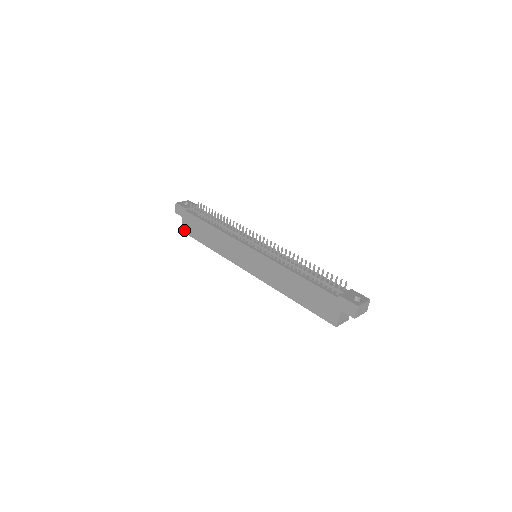
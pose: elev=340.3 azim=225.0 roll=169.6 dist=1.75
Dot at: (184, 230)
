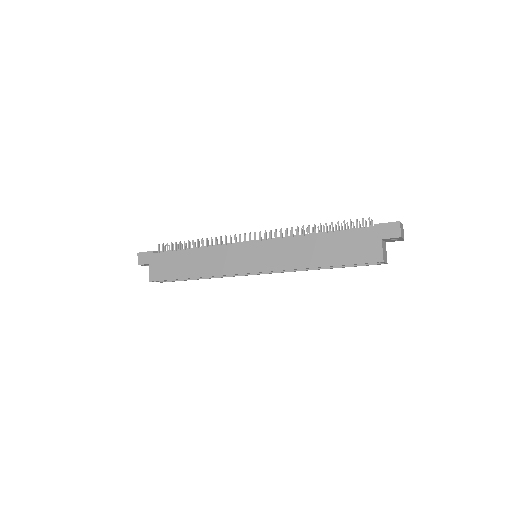
Dot at: (153, 278)
